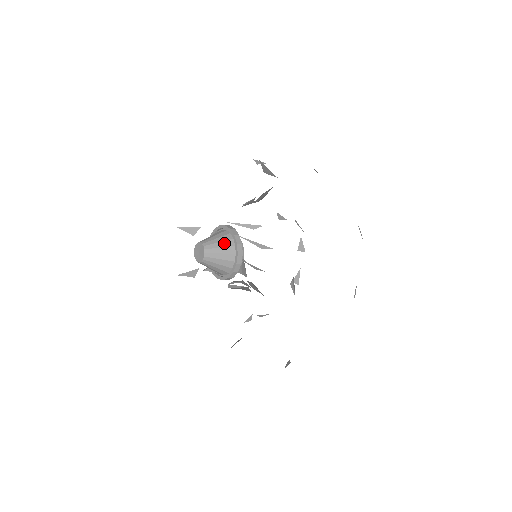
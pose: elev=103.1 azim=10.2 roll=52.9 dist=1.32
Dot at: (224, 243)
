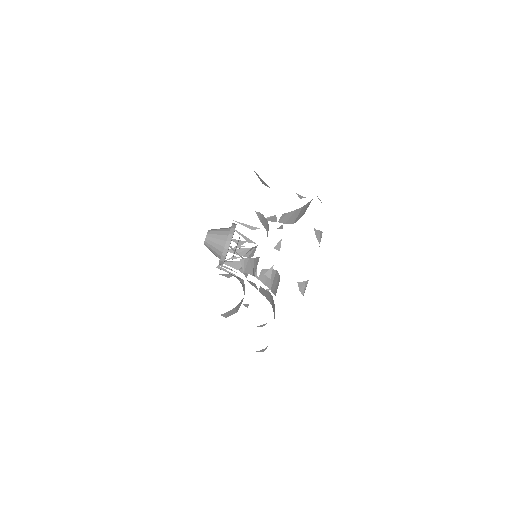
Dot at: (223, 232)
